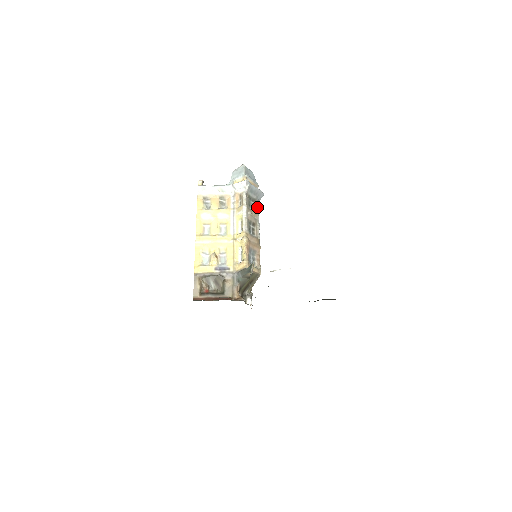
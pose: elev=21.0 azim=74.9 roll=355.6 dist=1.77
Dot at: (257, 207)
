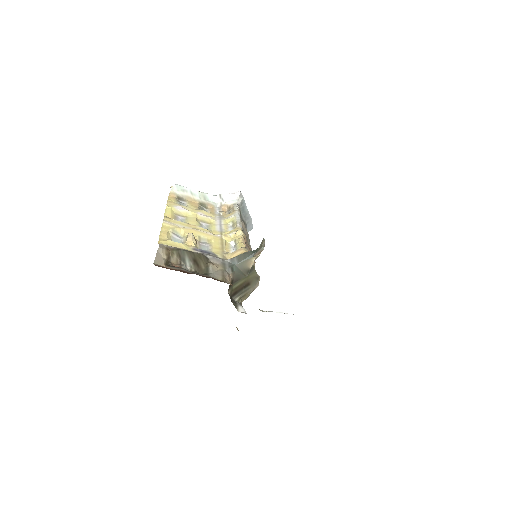
Dot at: occluded
